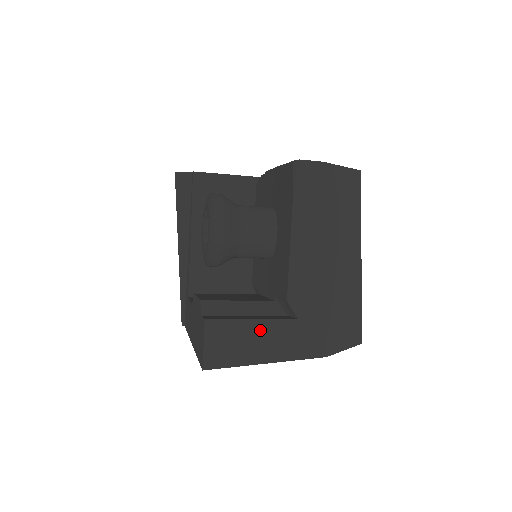
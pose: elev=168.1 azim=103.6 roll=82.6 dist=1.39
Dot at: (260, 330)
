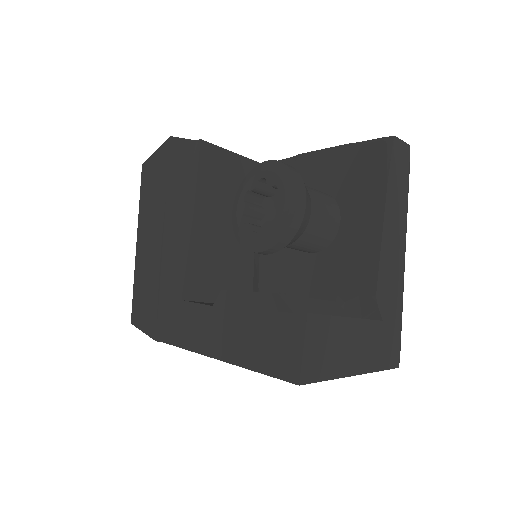
Dot at: (353, 332)
